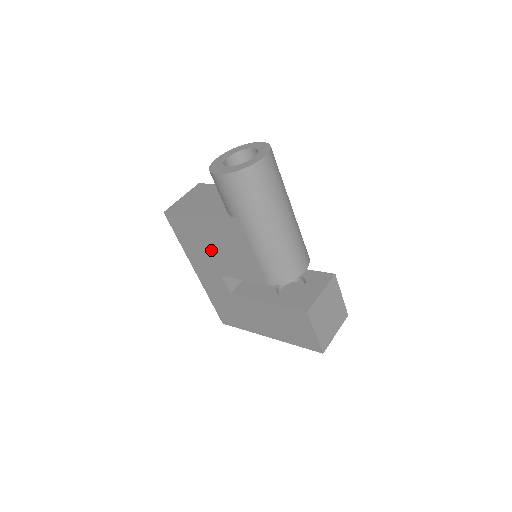
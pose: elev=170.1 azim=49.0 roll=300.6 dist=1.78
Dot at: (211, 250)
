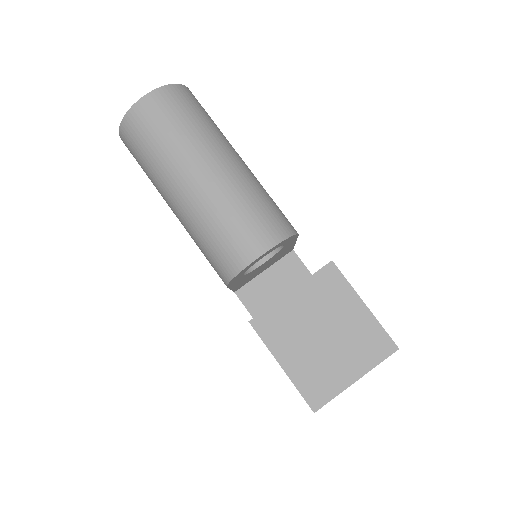
Dot at: occluded
